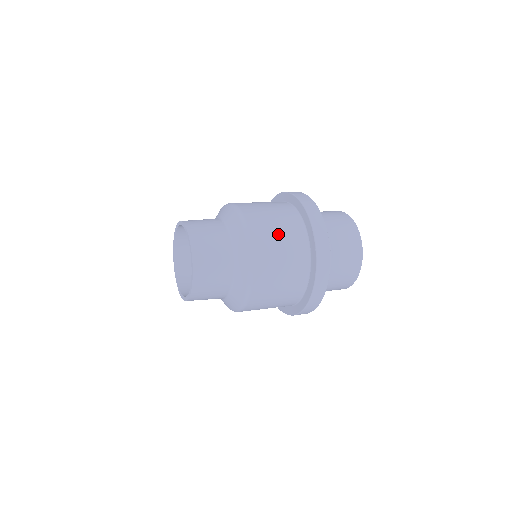
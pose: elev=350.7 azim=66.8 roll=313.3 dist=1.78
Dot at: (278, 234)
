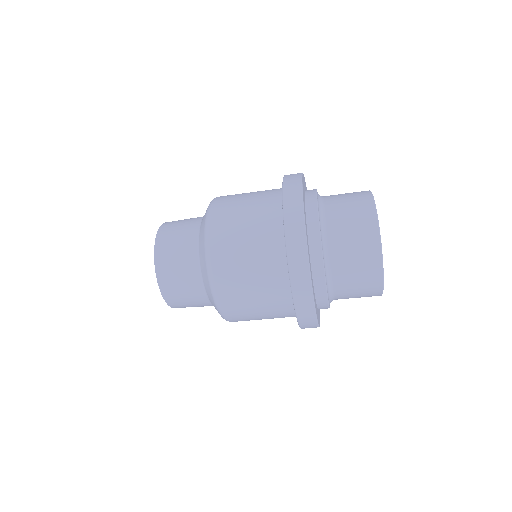
Dot at: (245, 207)
